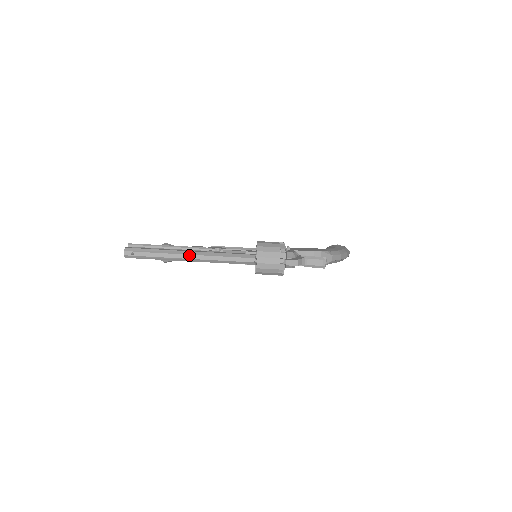
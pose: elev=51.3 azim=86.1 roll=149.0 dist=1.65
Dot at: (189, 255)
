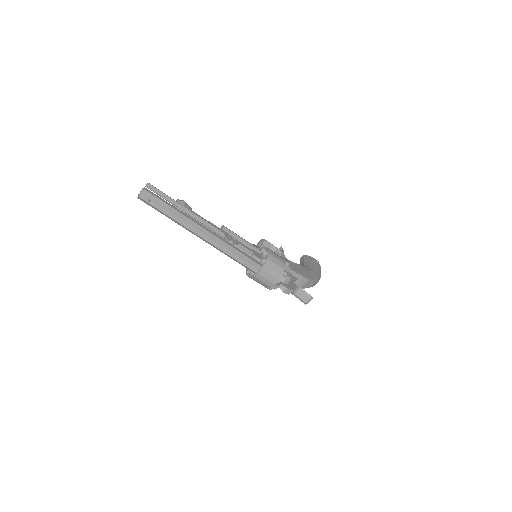
Dot at: (204, 234)
